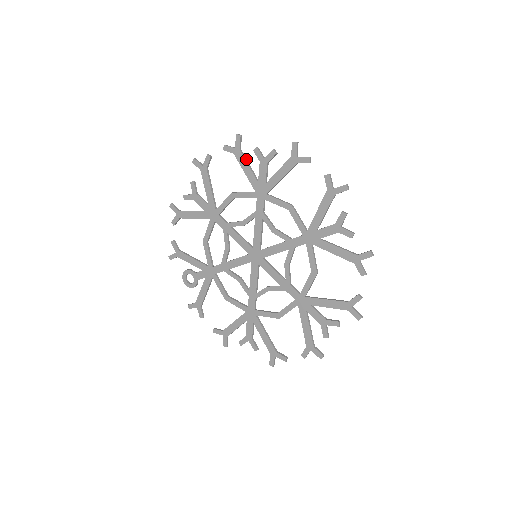
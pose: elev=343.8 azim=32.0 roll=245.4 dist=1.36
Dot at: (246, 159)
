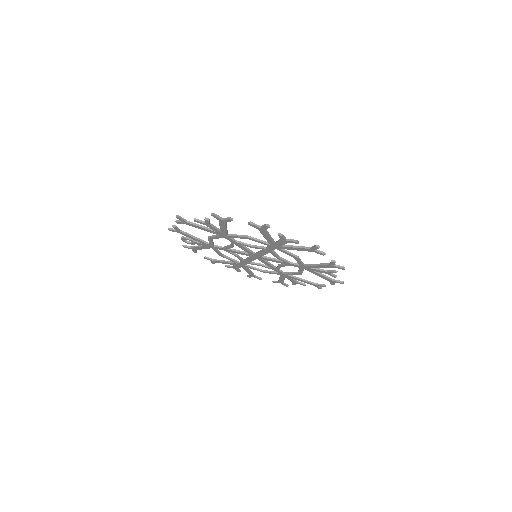
Dot at: (268, 233)
